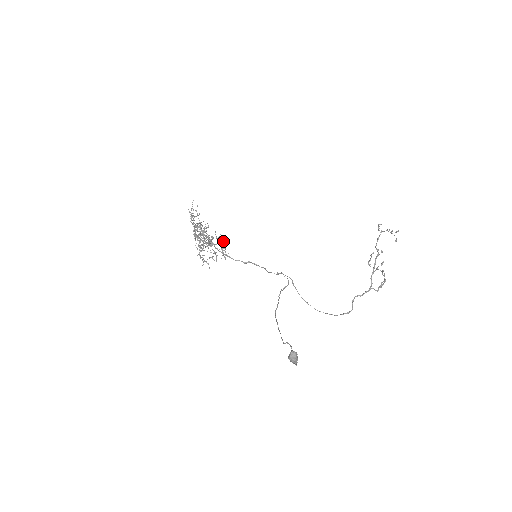
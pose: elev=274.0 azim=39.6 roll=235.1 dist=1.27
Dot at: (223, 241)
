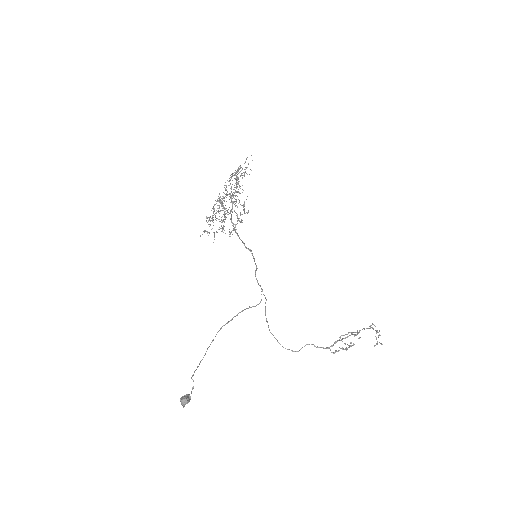
Dot at: (245, 213)
